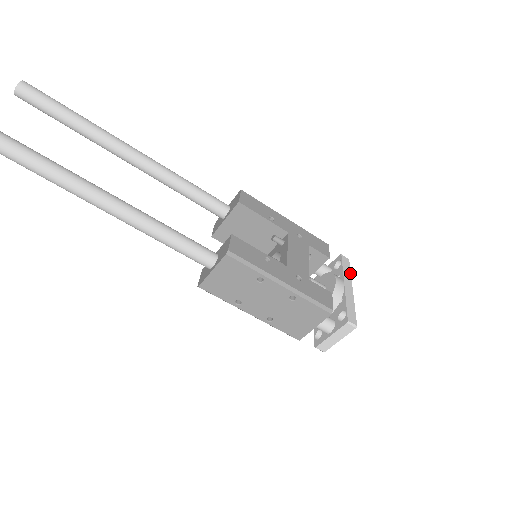
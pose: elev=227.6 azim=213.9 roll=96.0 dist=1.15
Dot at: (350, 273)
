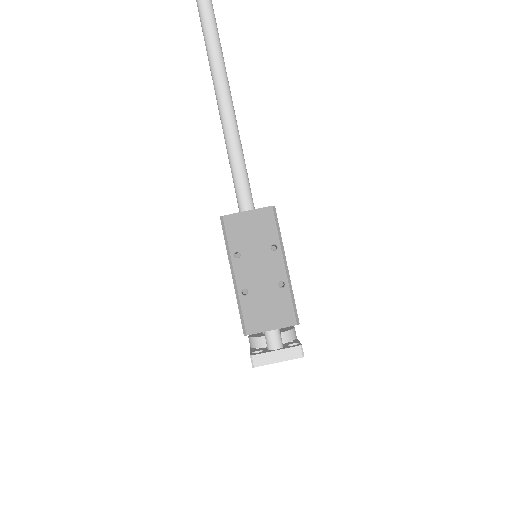
Dot at: occluded
